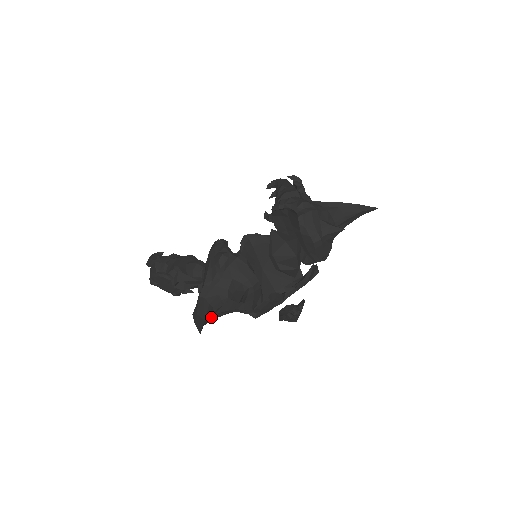
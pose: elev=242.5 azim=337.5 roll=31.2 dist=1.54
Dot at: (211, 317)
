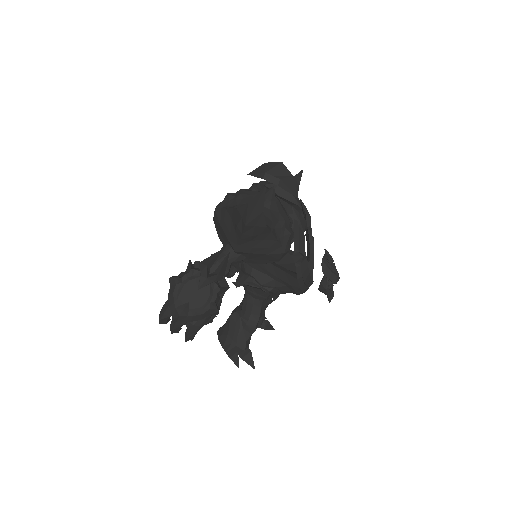
Dot at: (263, 221)
